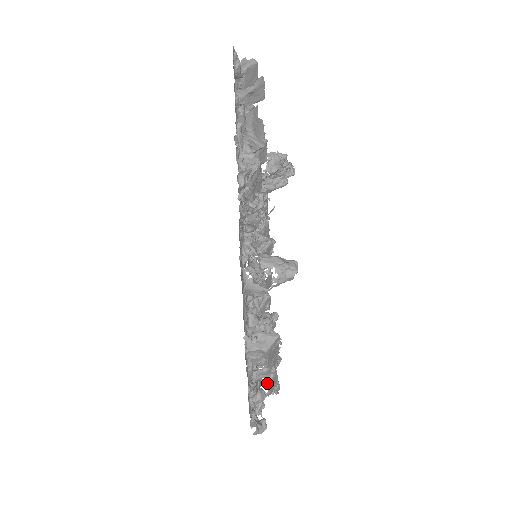
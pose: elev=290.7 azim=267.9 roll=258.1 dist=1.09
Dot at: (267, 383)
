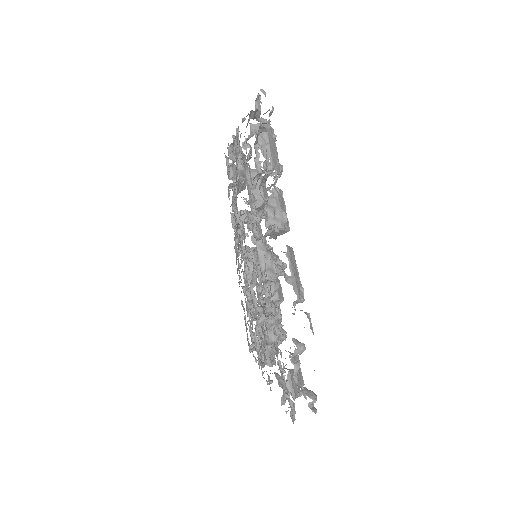
Dot at: occluded
